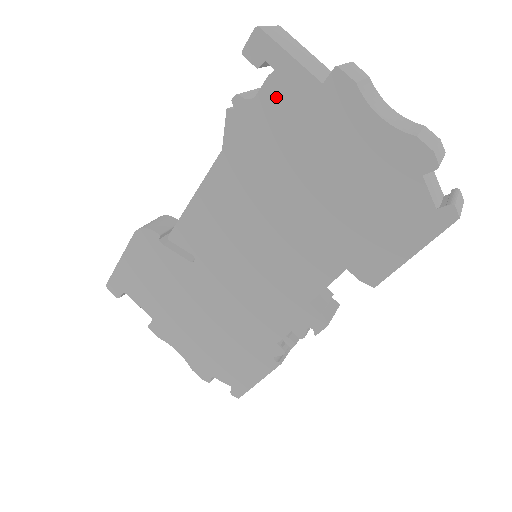
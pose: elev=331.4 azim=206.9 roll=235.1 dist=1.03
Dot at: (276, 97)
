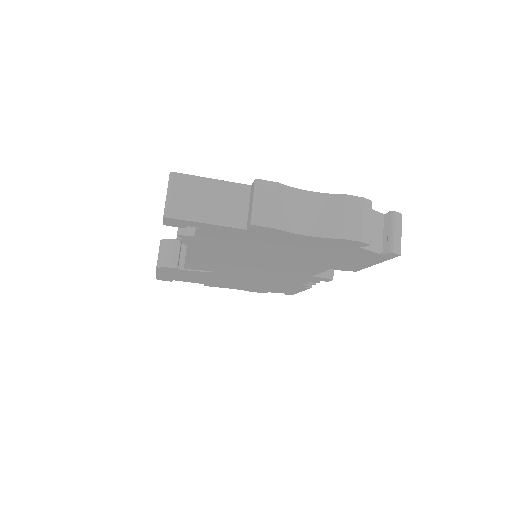
Dot at: (213, 235)
